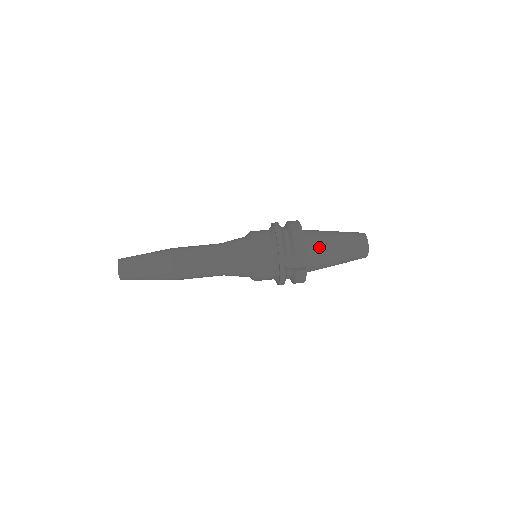
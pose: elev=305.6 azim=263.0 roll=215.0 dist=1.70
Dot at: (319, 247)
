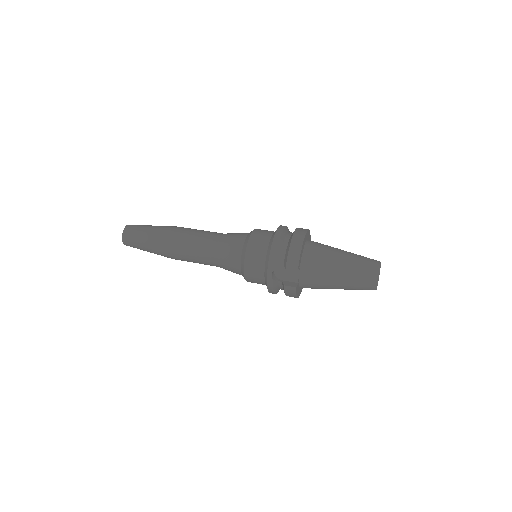
Dot at: (318, 266)
